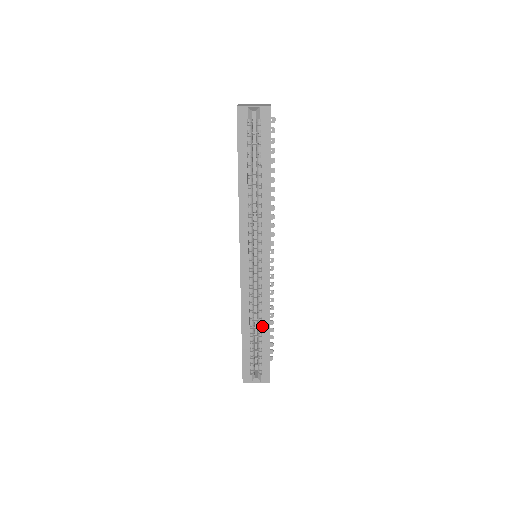
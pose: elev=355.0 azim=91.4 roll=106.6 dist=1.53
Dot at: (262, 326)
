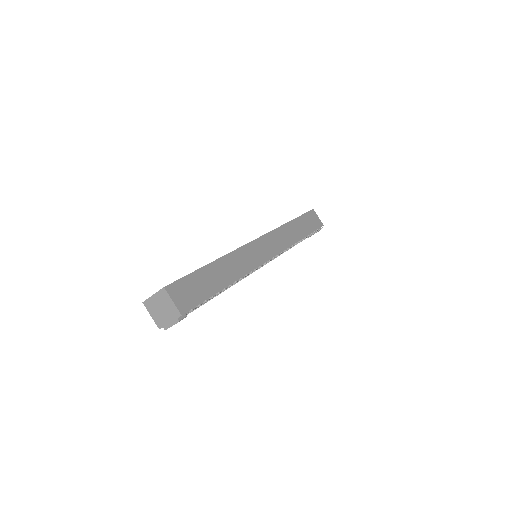
Dot at: occluded
